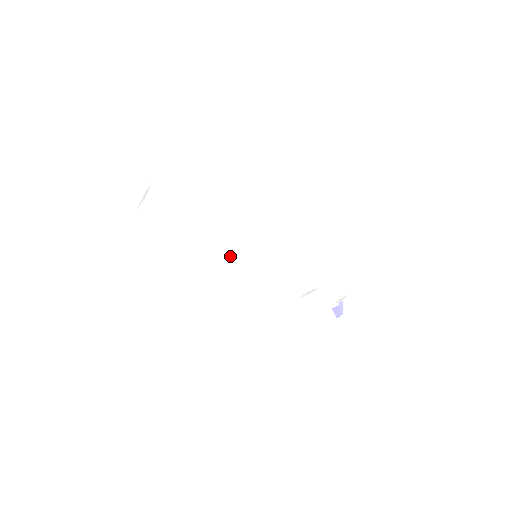
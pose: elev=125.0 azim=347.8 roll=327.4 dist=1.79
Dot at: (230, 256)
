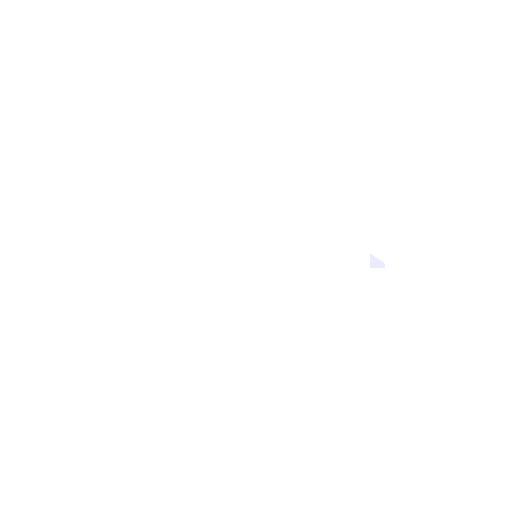
Dot at: (236, 262)
